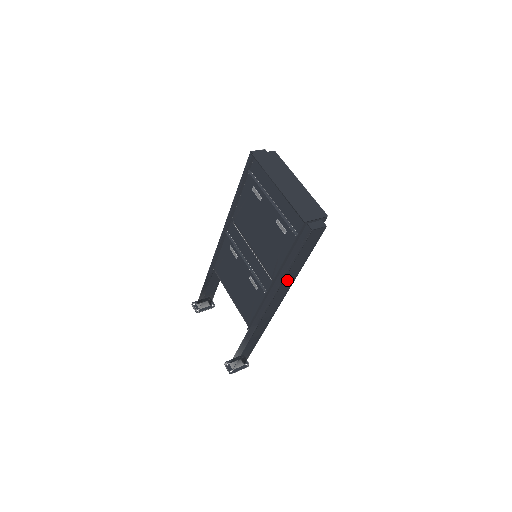
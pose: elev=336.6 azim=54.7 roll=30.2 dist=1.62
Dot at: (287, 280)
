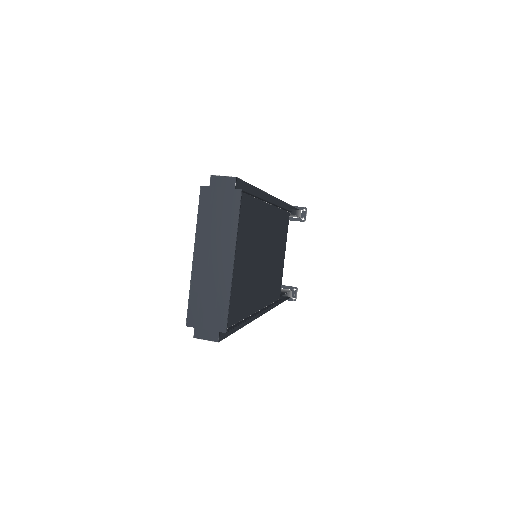
Dot at: occluded
